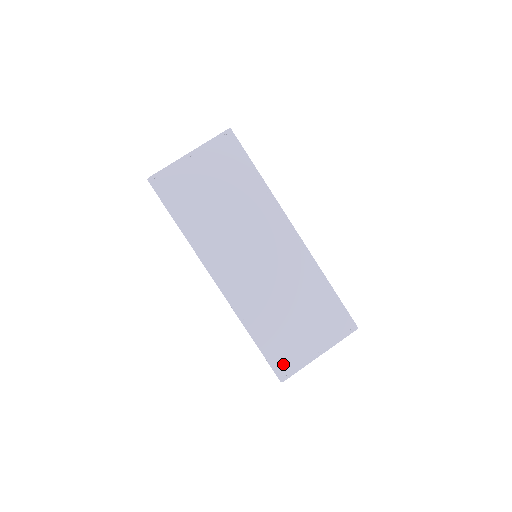
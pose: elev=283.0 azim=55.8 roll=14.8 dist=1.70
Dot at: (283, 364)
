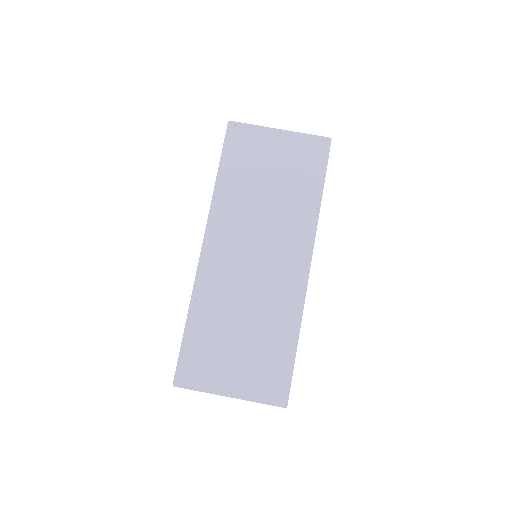
Dot at: (190, 370)
